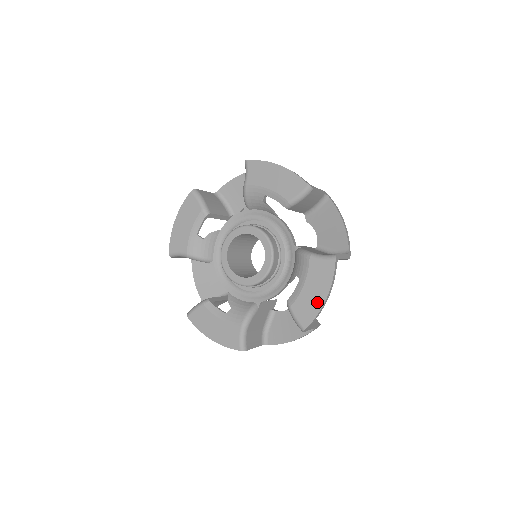
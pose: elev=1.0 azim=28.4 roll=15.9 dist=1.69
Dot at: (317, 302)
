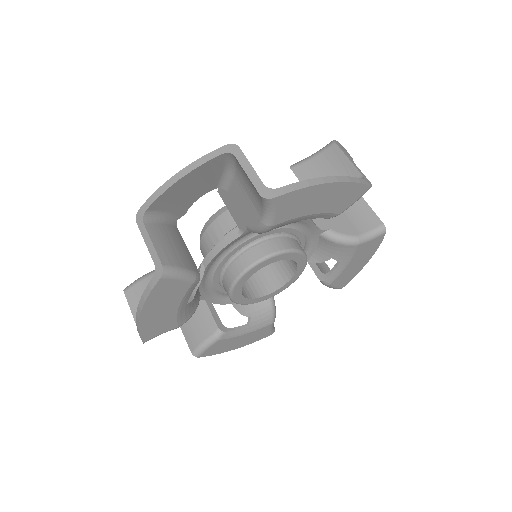
Dot at: (359, 268)
